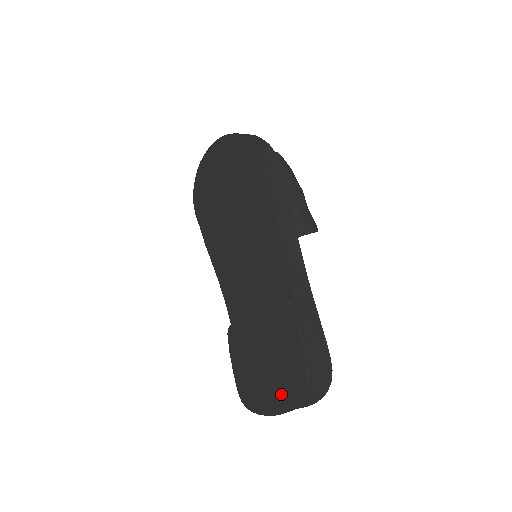
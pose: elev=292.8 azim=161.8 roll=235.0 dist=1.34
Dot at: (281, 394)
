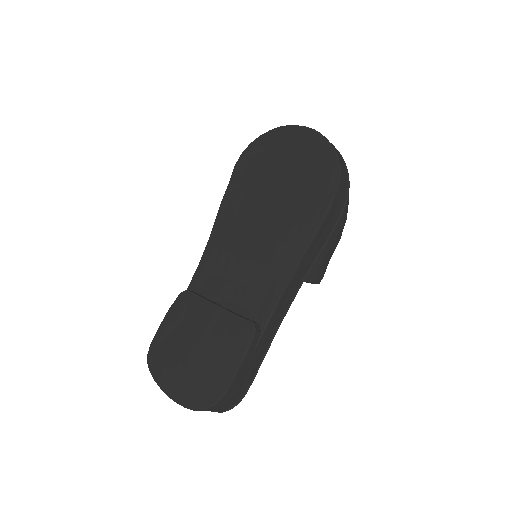
Dot at: (186, 388)
